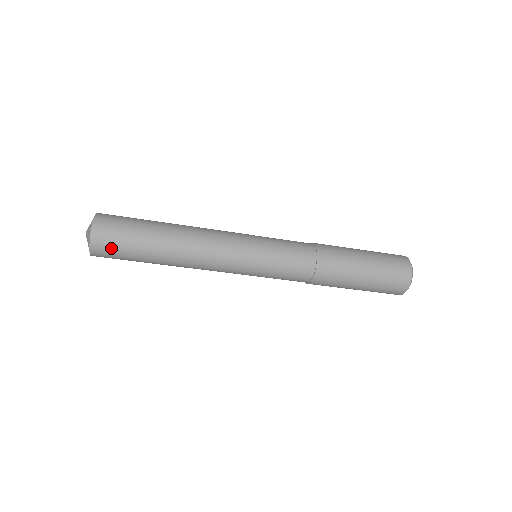
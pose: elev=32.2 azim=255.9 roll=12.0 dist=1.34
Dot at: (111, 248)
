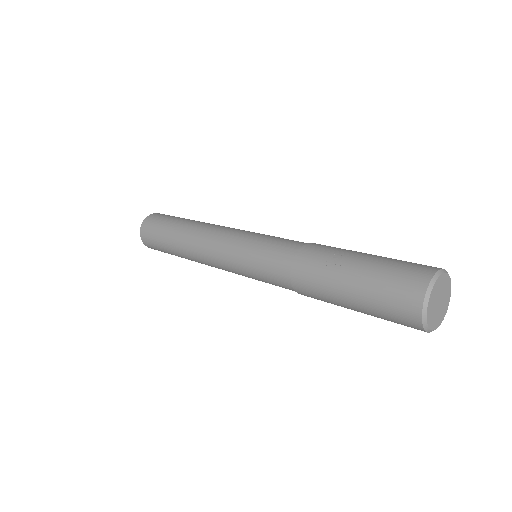
Dot at: occluded
